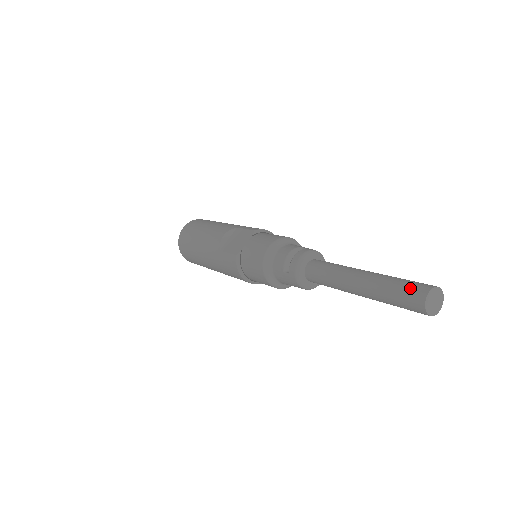
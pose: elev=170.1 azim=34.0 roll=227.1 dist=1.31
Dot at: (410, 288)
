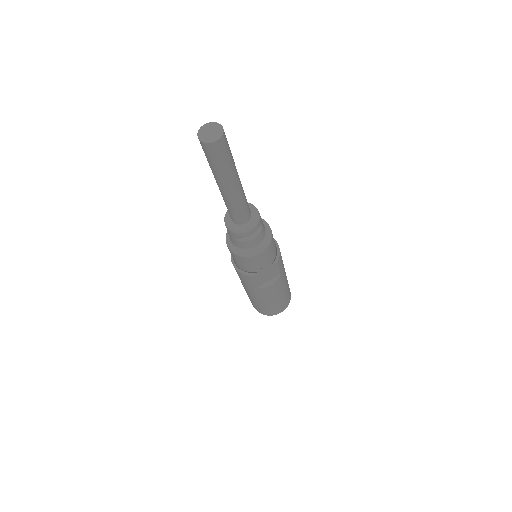
Dot at: occluded
